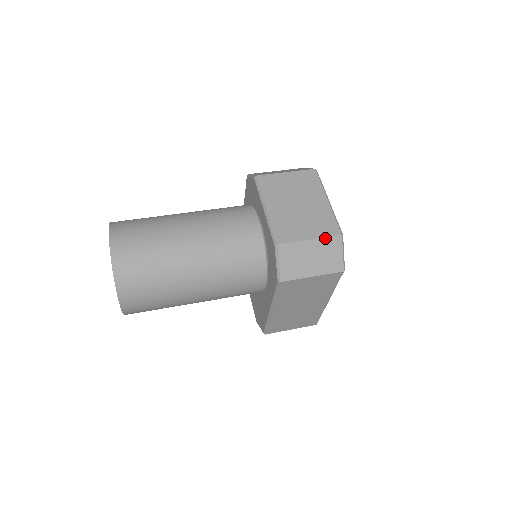
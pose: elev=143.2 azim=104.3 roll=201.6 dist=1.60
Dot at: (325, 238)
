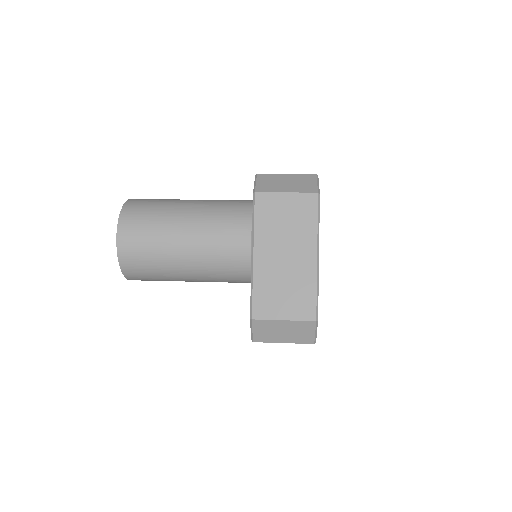
Dot at: (301, 175)
